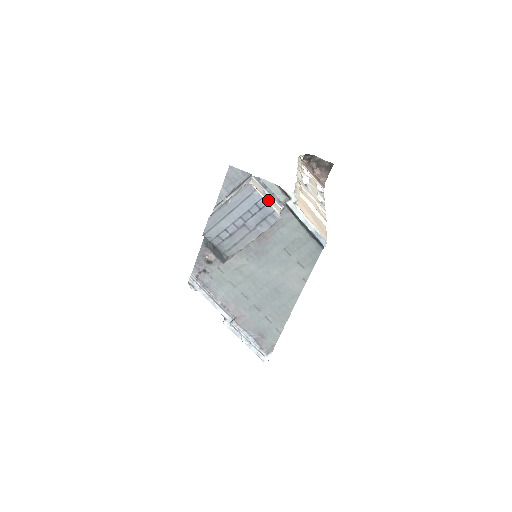
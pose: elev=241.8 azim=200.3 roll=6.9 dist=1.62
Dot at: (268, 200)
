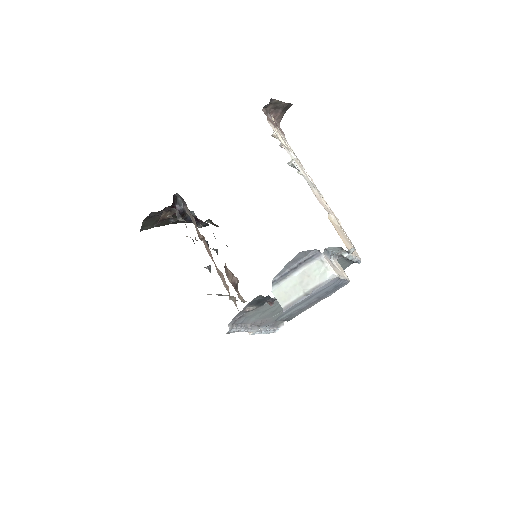
Dot at: (343, 275)
